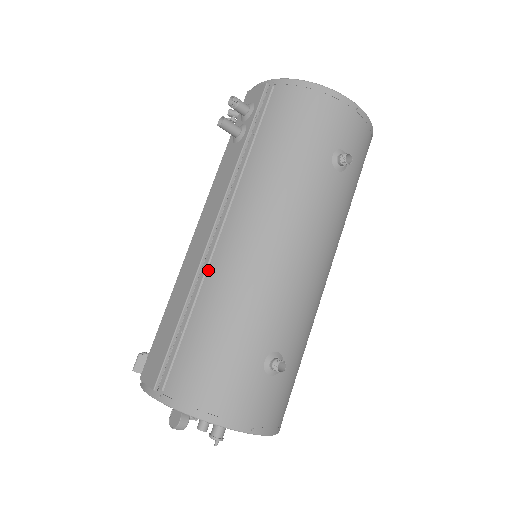
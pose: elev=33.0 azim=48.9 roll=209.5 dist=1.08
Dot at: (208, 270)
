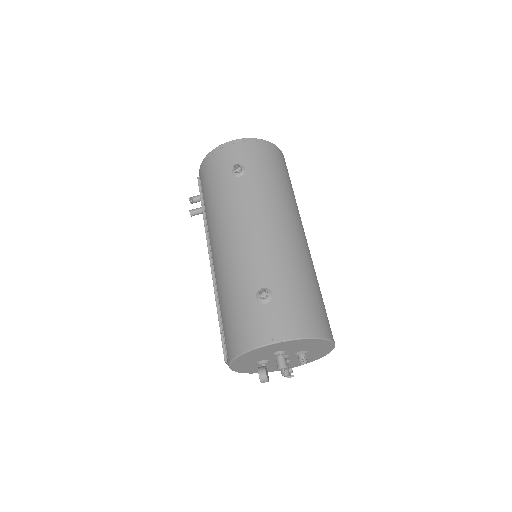
Dot at: (216, 281)
